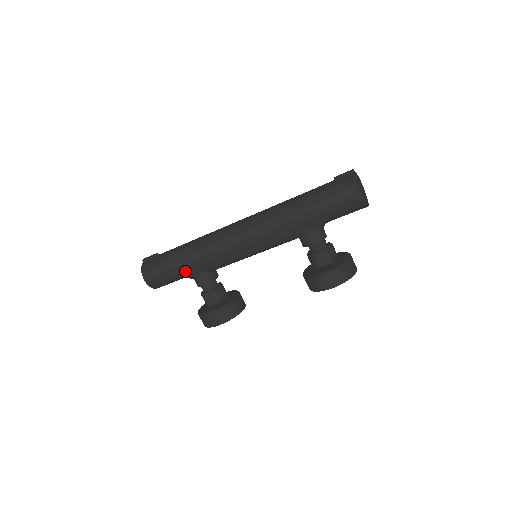
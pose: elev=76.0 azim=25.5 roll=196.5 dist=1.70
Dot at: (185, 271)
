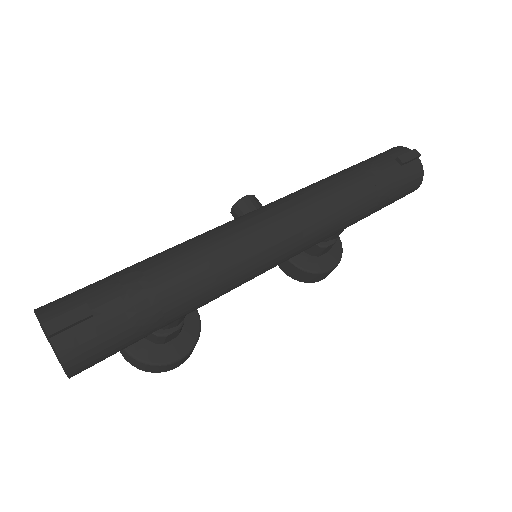
Dot at: (166, 325)
